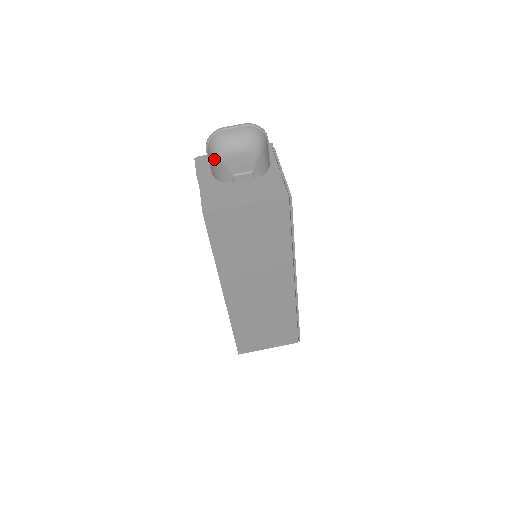
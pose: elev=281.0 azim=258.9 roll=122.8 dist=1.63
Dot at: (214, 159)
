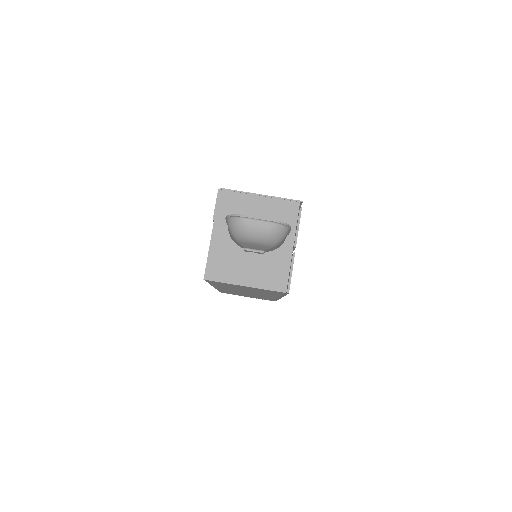
Dot at: (230, 233)
